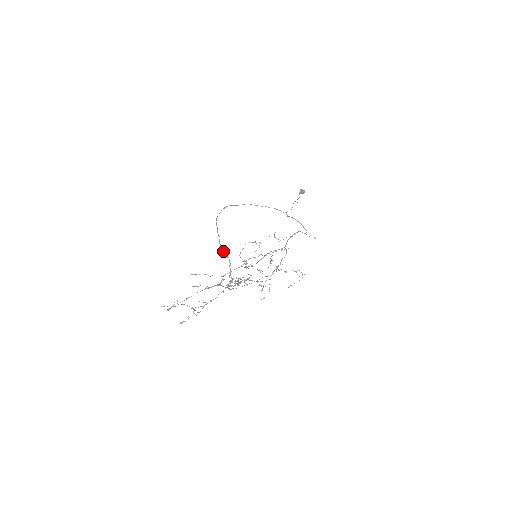
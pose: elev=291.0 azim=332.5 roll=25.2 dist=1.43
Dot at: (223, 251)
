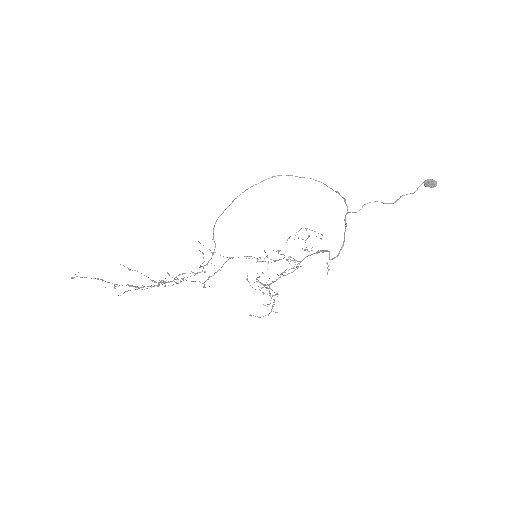
Dot at: (213, 234)
